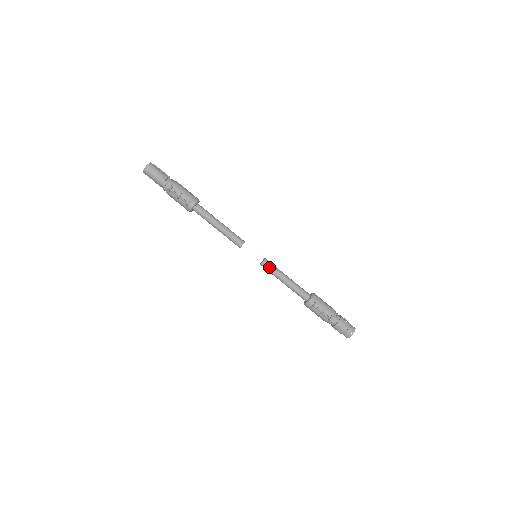
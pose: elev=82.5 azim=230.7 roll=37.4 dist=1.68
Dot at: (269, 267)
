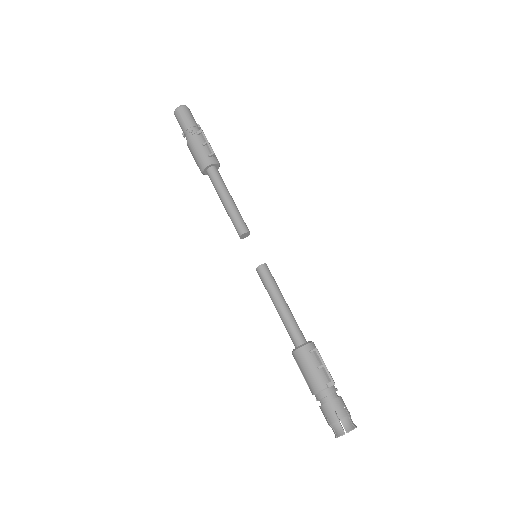
Dot at: (270, 274)
